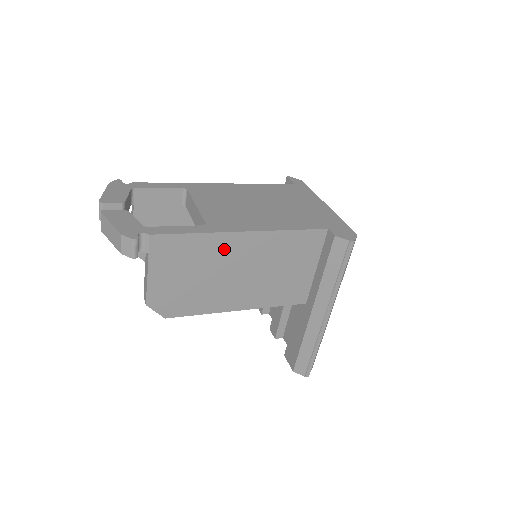
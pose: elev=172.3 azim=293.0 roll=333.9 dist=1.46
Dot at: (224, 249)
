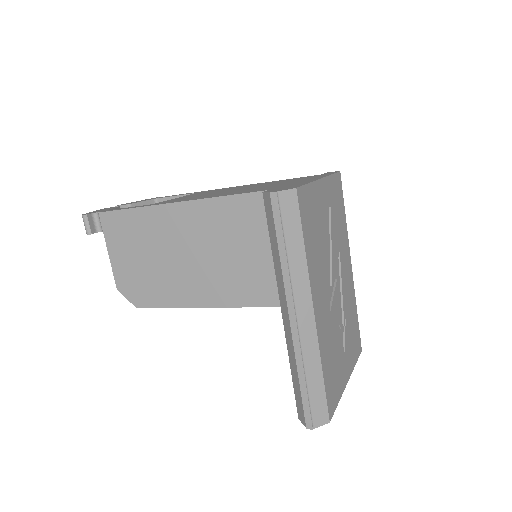
Dot at: (162, 225)
